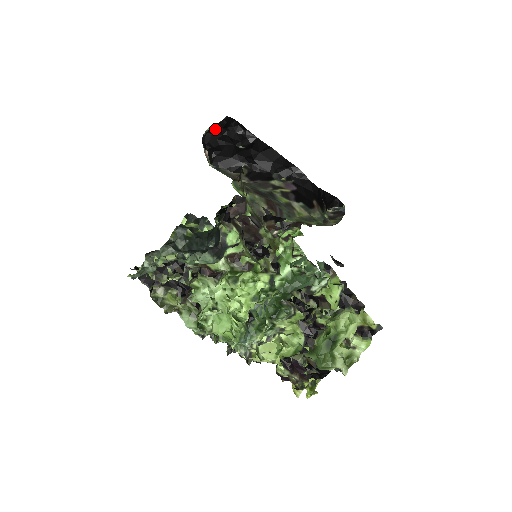
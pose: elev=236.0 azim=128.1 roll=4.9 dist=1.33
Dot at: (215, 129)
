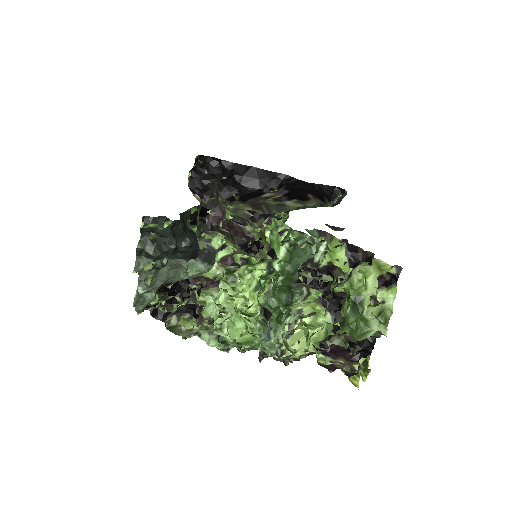
Dot at: (195, 172)
